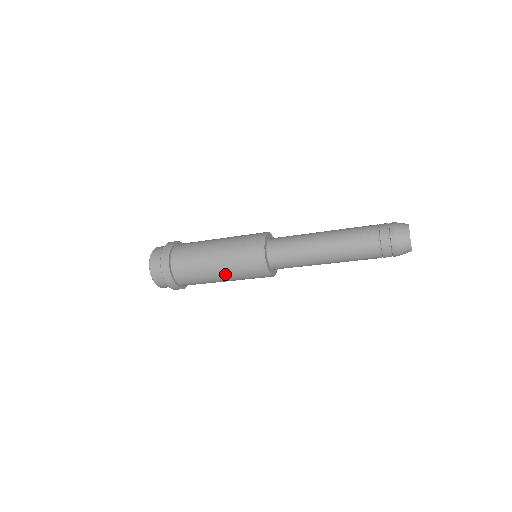
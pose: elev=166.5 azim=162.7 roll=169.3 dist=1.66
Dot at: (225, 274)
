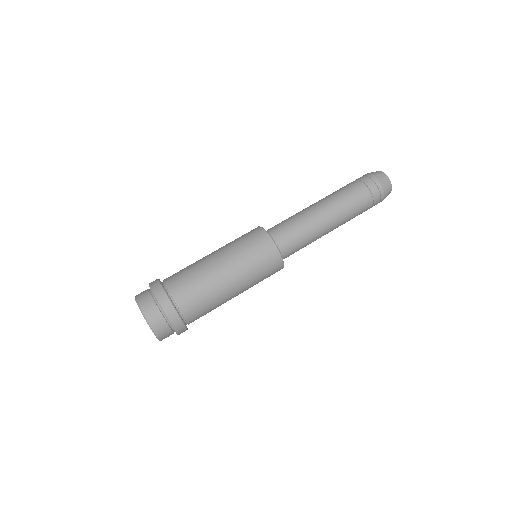
Dot at: (233, 271)
